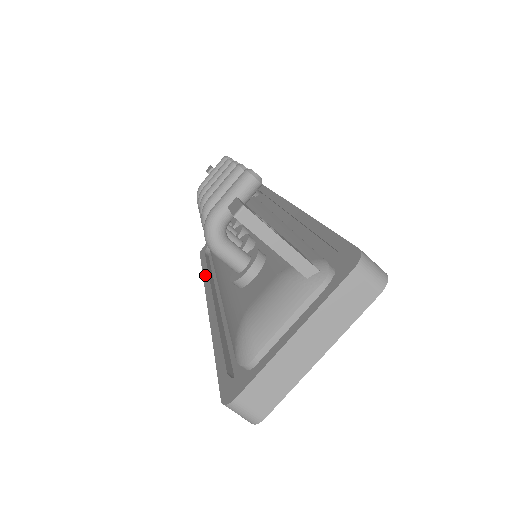
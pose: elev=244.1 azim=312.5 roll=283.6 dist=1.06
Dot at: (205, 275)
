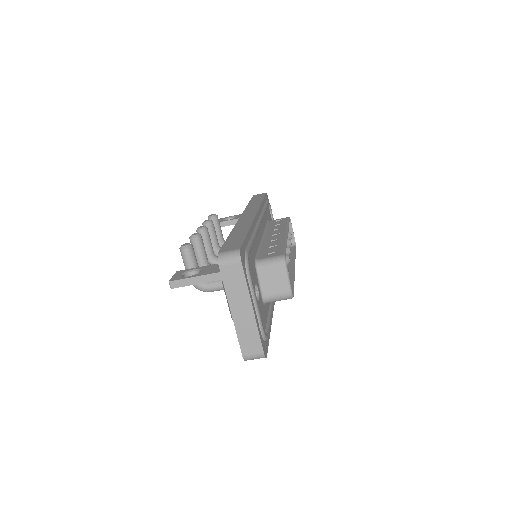
Dot at: occluded
